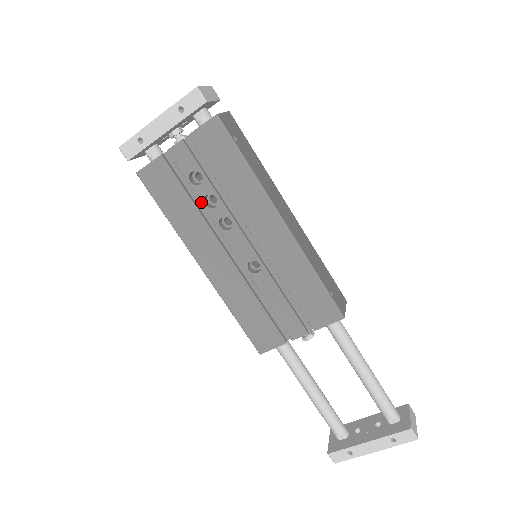
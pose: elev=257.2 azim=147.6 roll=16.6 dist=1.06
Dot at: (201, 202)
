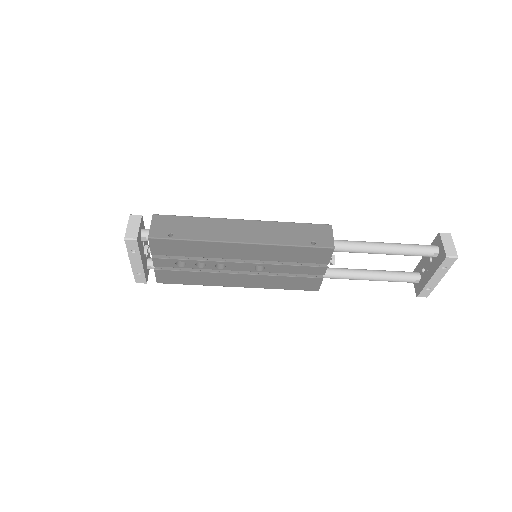
Dot at: occluded
